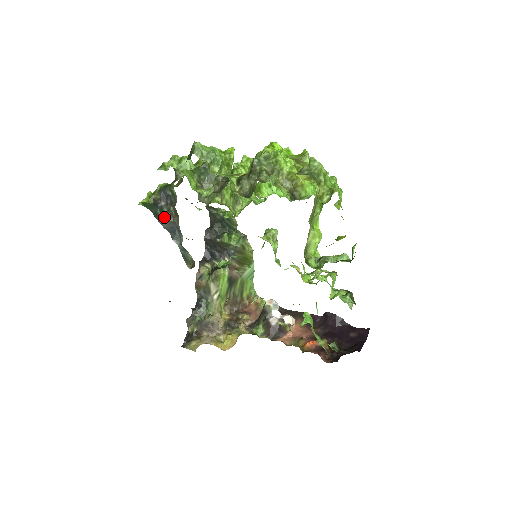
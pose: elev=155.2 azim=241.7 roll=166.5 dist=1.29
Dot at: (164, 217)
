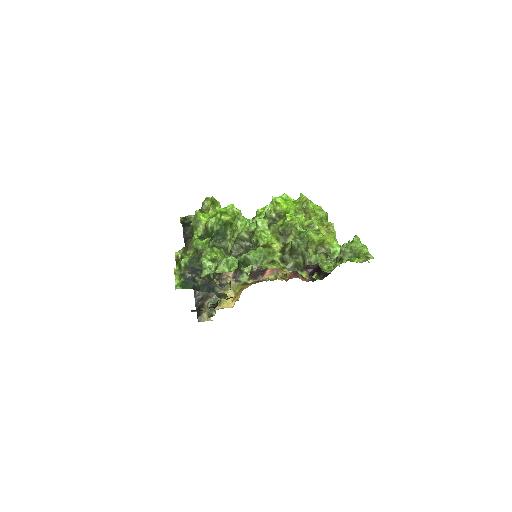
Dot at: (199, 285)
